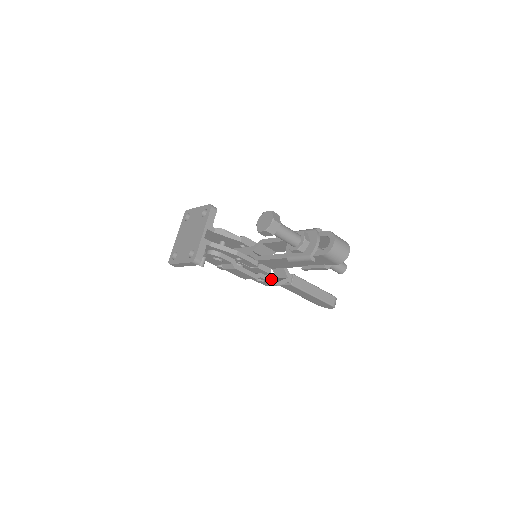
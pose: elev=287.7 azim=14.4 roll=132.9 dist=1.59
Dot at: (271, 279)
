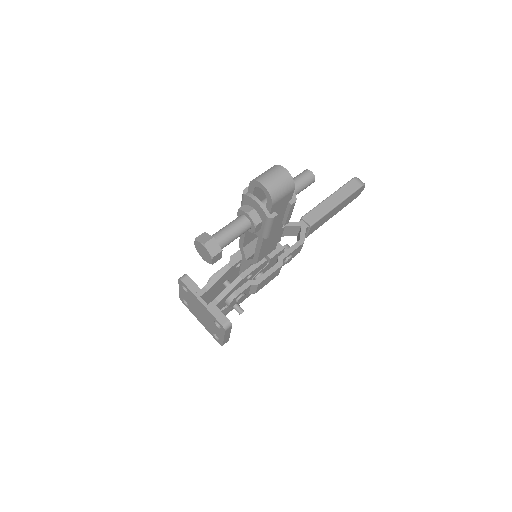
Dot at: (292, 247)
